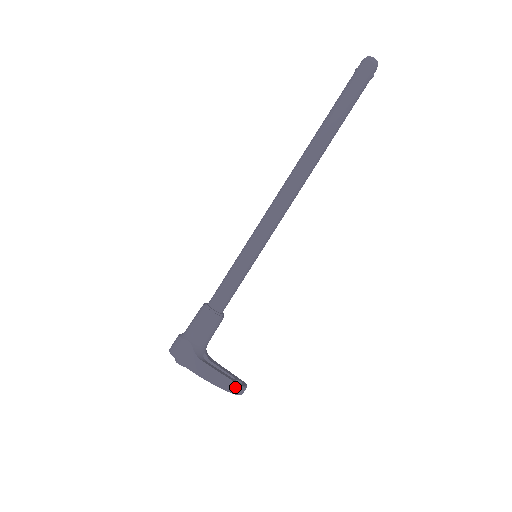
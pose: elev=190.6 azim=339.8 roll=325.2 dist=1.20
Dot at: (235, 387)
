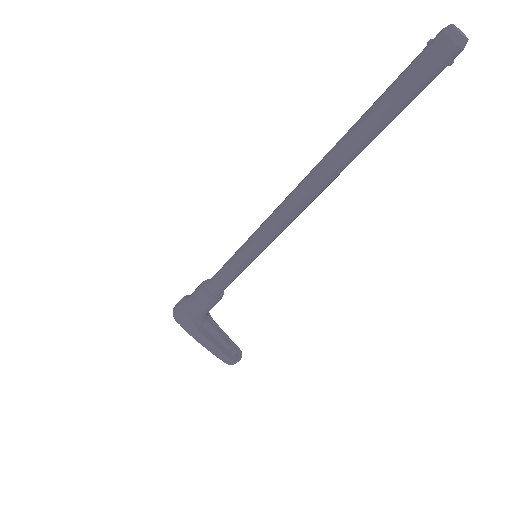
Dot at: (229, 361)
